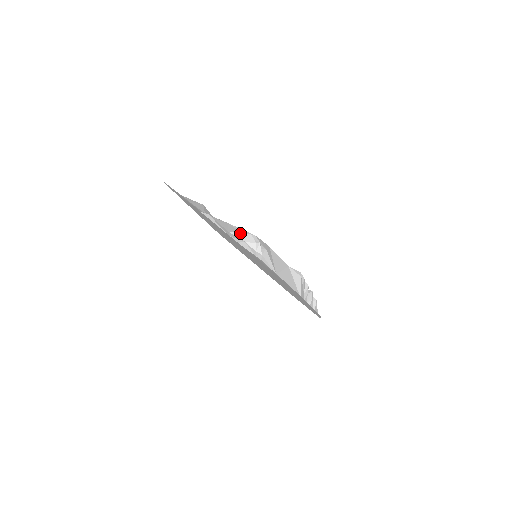
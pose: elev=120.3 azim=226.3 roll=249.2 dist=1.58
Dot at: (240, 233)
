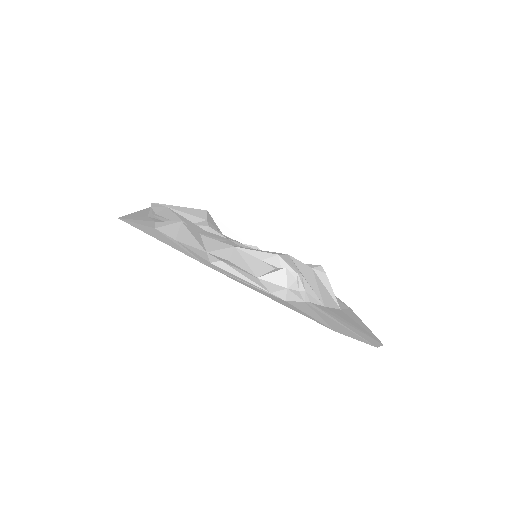
Dot at: (272, 273)
